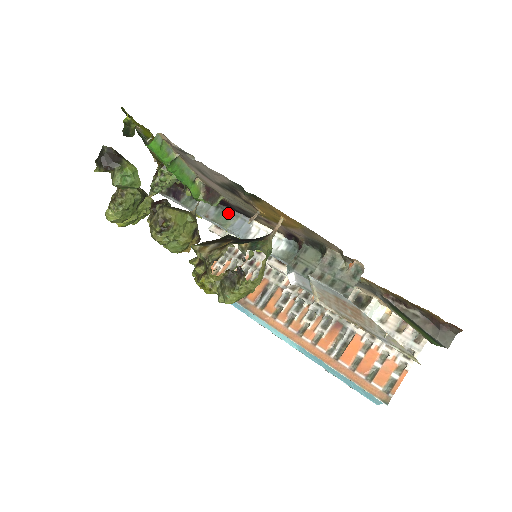
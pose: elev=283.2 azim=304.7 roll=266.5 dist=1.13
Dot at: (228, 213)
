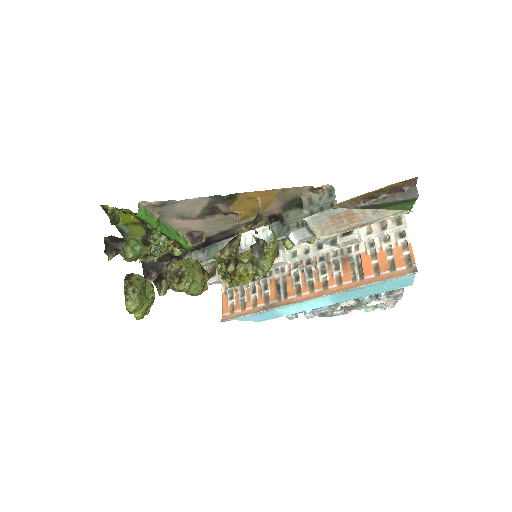
Dot at: (214, 247)
